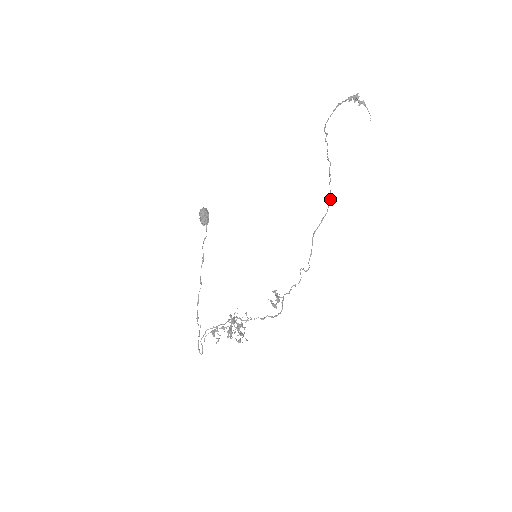
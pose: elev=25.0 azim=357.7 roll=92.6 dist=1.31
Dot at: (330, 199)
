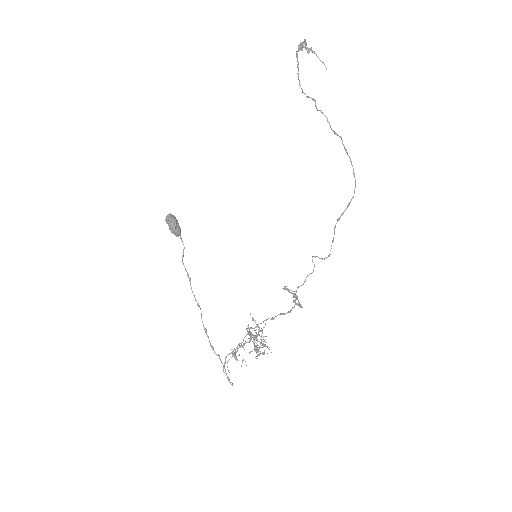
Dot at: (355, 180)
